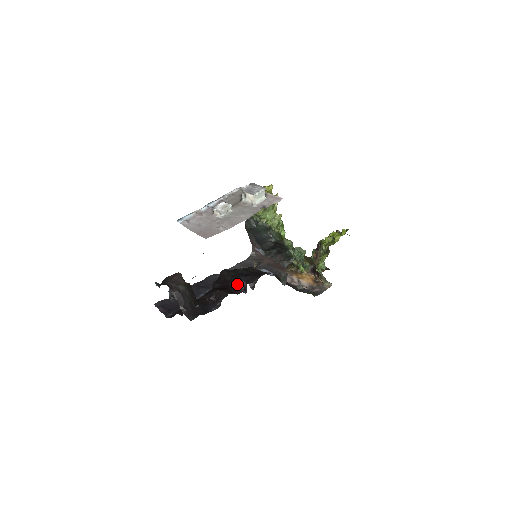
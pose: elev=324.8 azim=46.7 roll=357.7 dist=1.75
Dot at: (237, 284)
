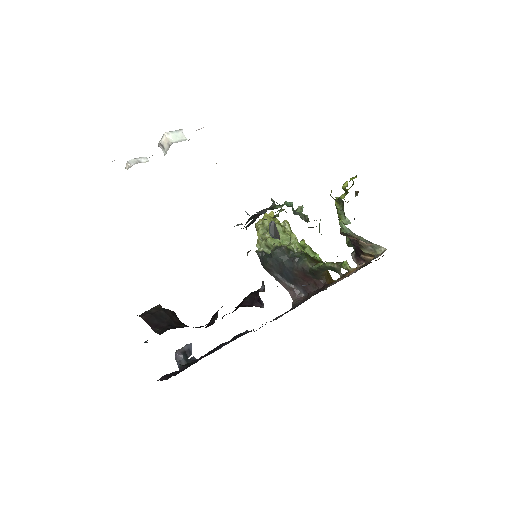
Dot at: (248, 301)
